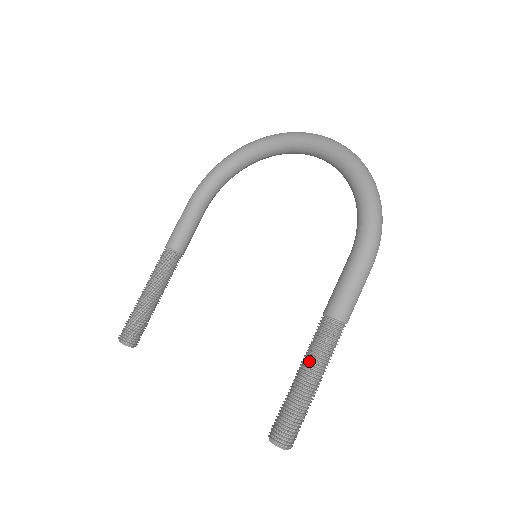
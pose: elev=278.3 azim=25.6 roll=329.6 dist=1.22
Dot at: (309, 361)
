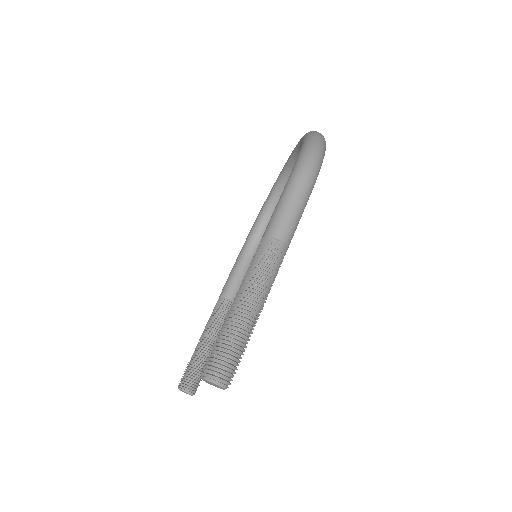
Dot at: (240, 285)
